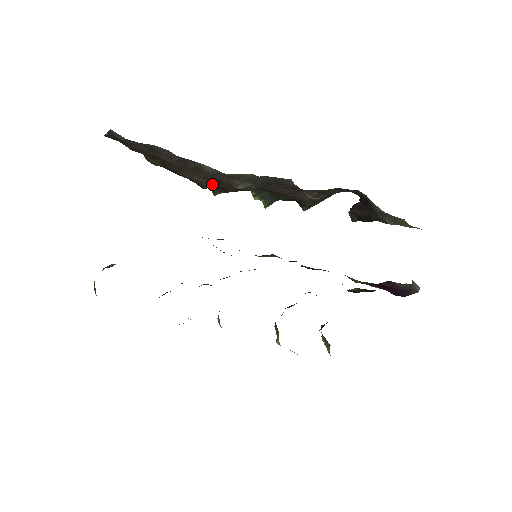
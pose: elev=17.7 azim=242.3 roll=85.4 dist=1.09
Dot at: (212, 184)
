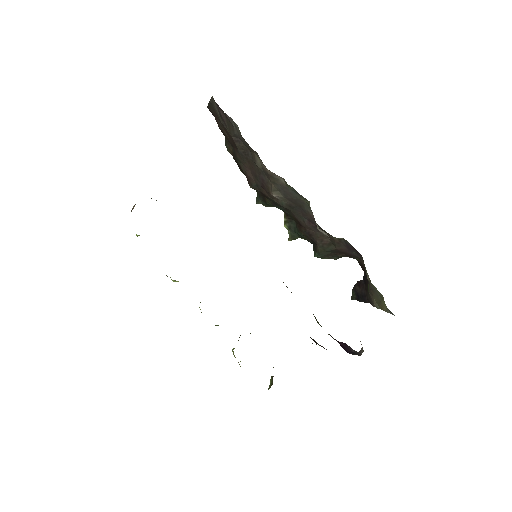
Dot at: (258, 186)
